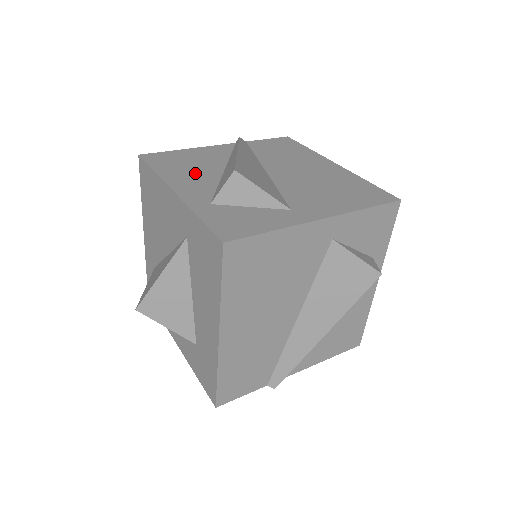
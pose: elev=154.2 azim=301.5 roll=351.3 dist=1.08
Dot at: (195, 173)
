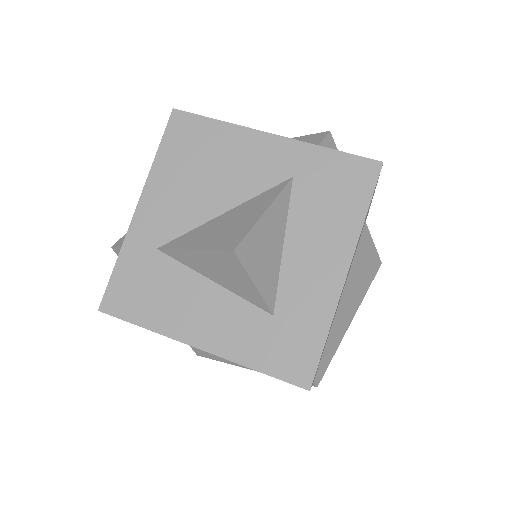
Dot at: occluded
